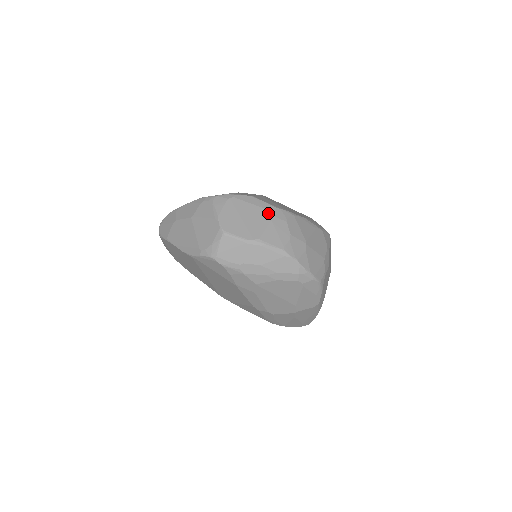
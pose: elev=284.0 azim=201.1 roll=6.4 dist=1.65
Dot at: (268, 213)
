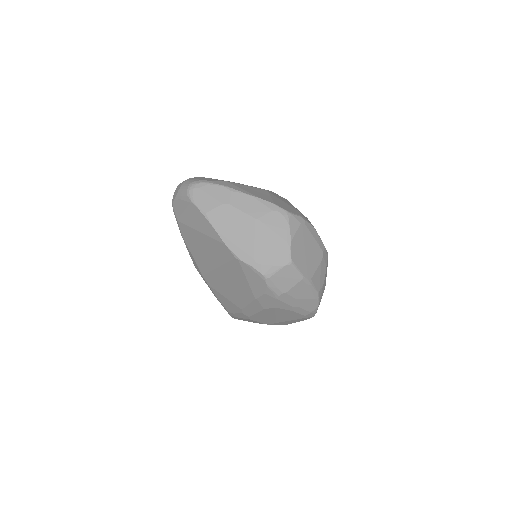
Dot at: (321, 253)
